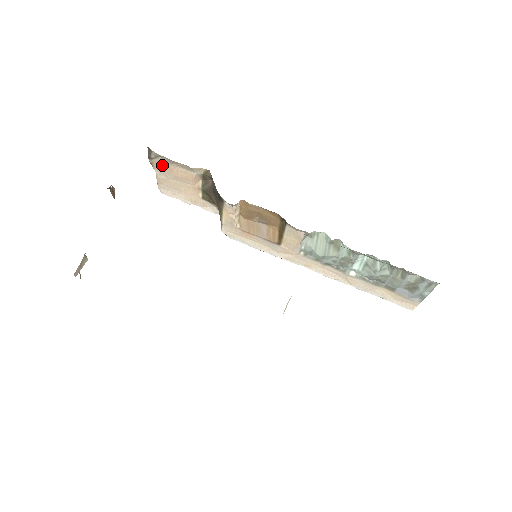
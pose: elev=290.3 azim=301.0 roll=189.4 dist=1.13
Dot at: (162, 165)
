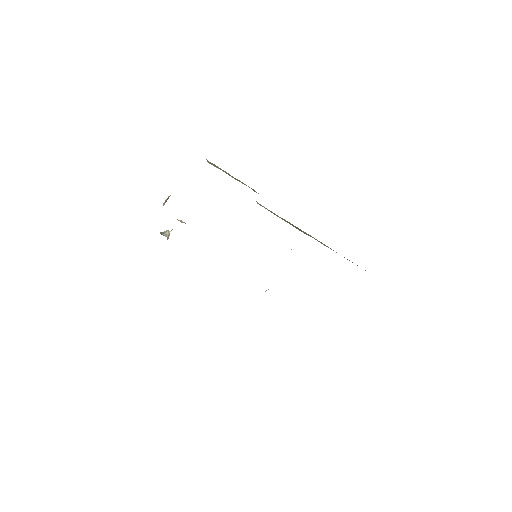
Dot at: occluded
